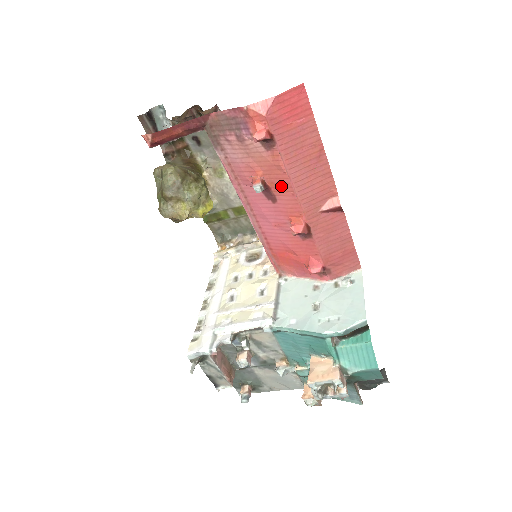
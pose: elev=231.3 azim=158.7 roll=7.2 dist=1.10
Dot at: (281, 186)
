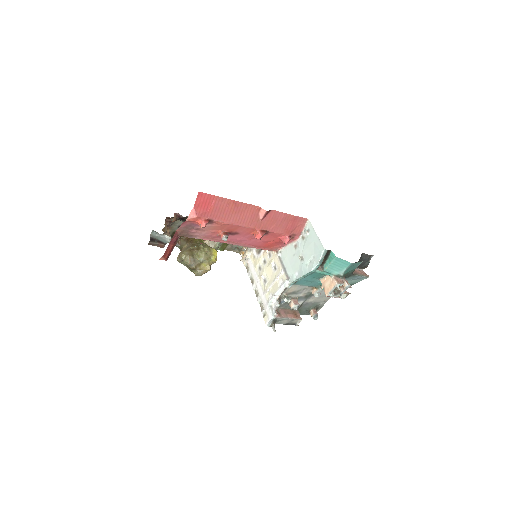
Dot at: (233, 228)
